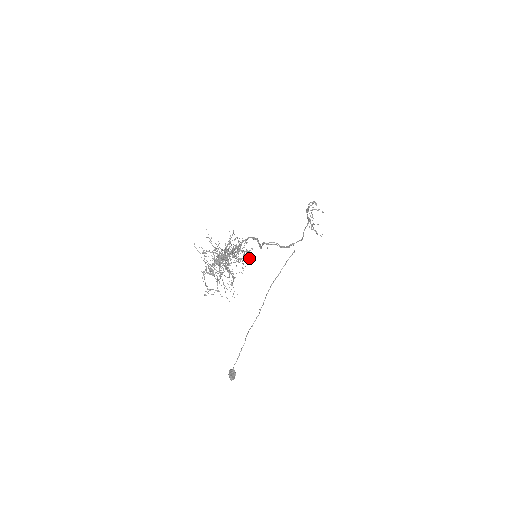
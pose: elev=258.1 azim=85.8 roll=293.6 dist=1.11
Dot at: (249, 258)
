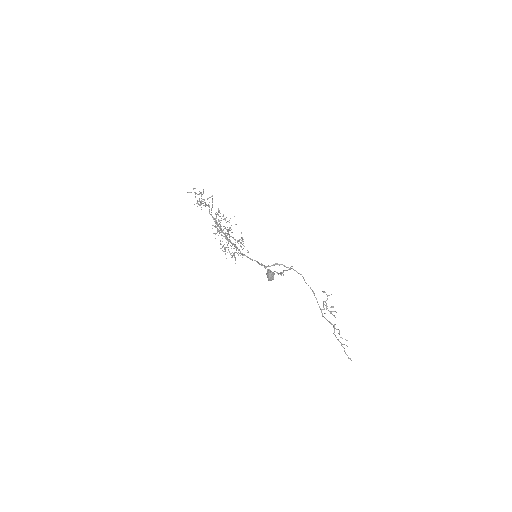
Dot at: occluded
